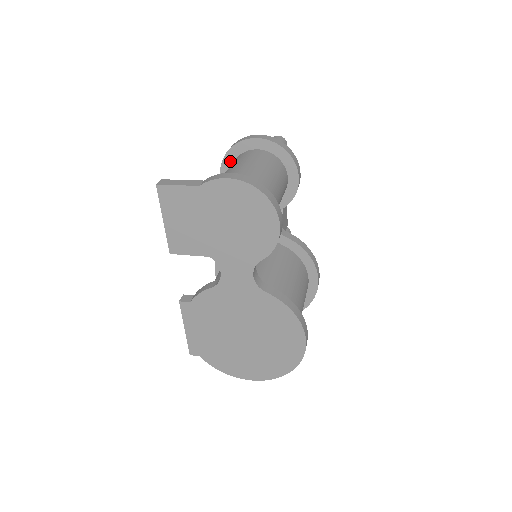
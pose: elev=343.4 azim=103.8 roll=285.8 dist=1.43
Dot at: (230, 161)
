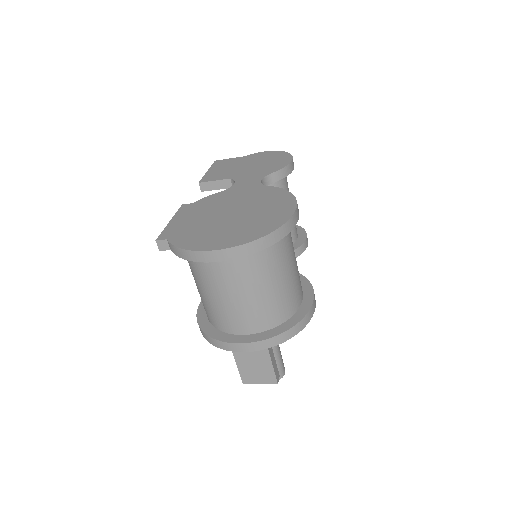
Dot at: occluded
